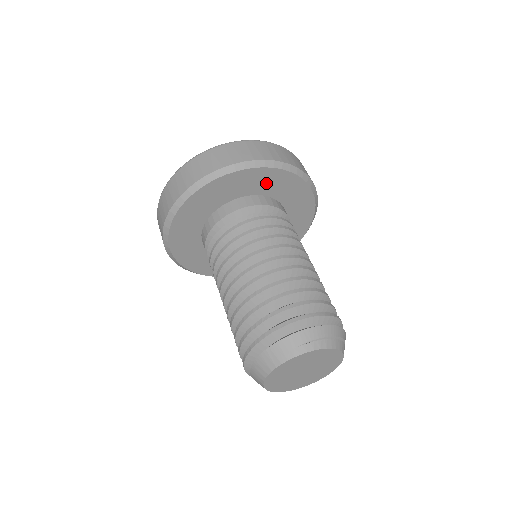
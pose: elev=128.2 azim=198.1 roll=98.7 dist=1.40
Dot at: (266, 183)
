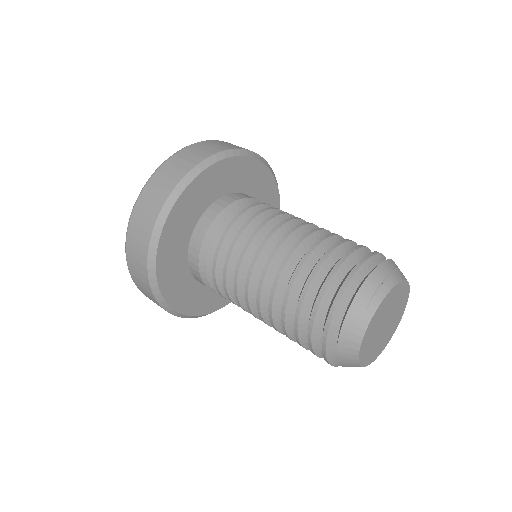
Dot at: (220, 181)
